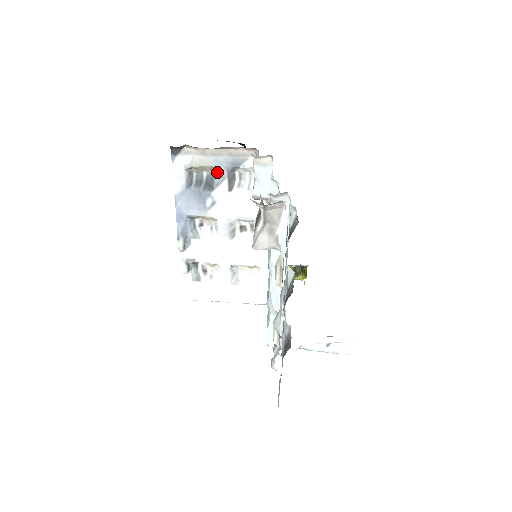
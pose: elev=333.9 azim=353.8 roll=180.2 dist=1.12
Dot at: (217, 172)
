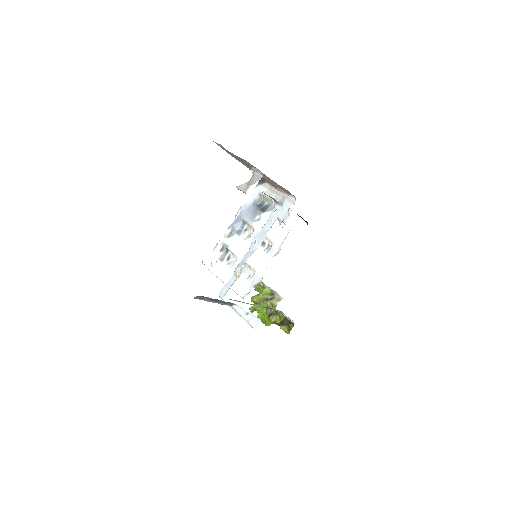
Dot at: (272, 204)
